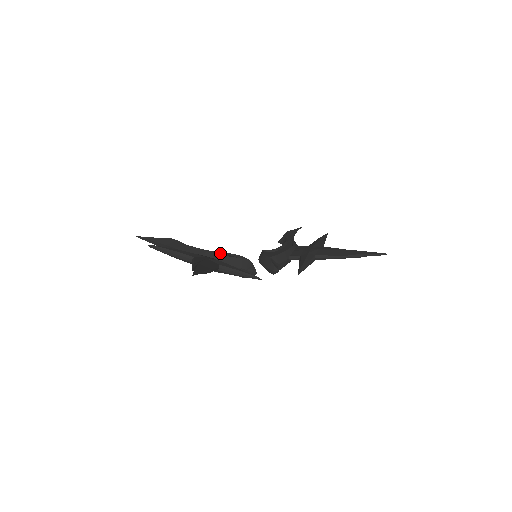
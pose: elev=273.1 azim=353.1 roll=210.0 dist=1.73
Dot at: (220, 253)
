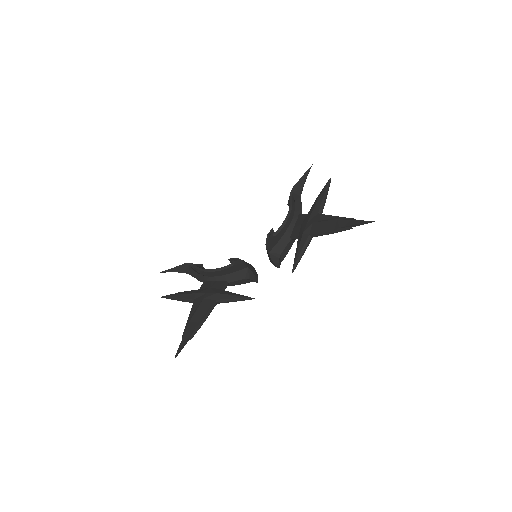
Dot at: (224, 267)
